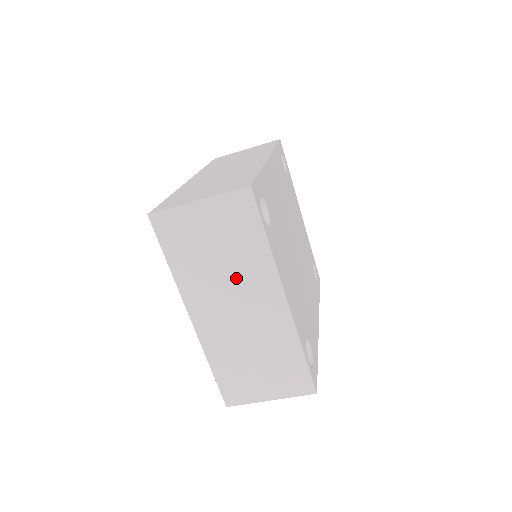
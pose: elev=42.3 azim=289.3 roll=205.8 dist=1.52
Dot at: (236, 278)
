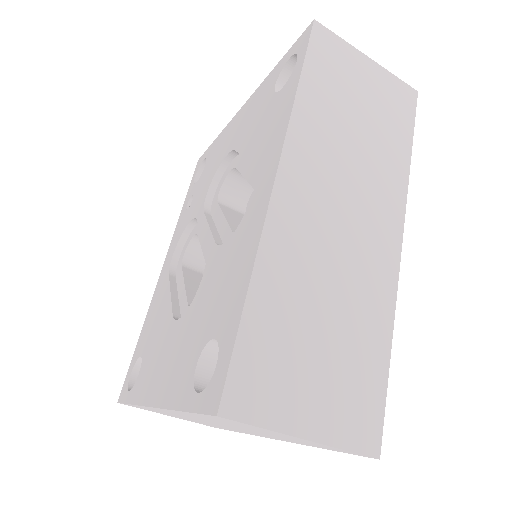
Dot at: (249, 431)
